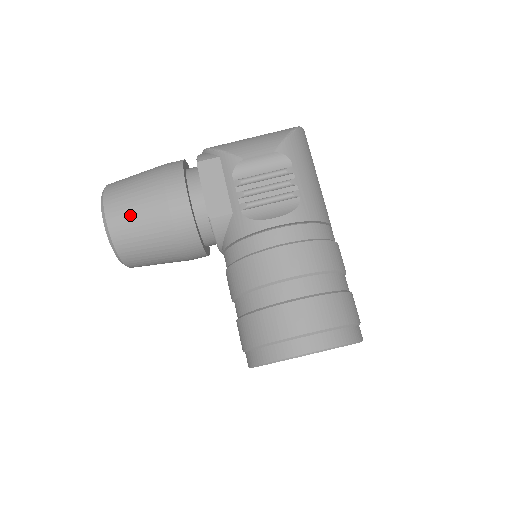
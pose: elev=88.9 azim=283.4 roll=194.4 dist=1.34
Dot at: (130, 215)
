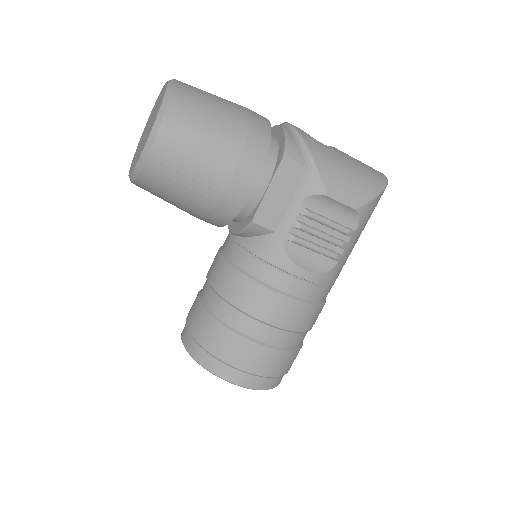
Dot at: (182, 163)
